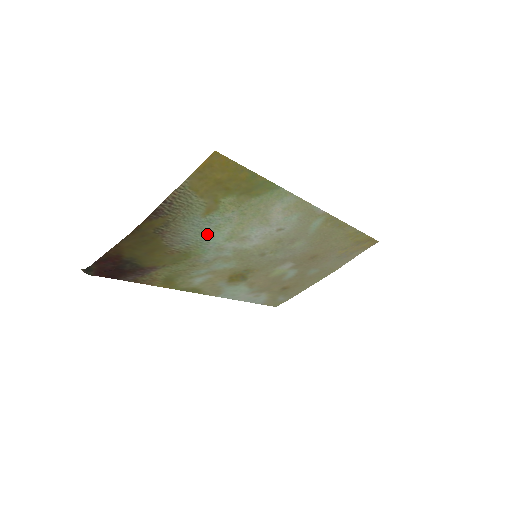
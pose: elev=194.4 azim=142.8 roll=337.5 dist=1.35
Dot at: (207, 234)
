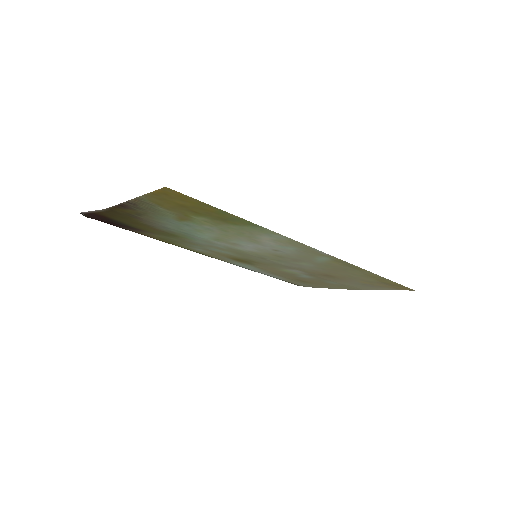
Dot at: (189, 231)
